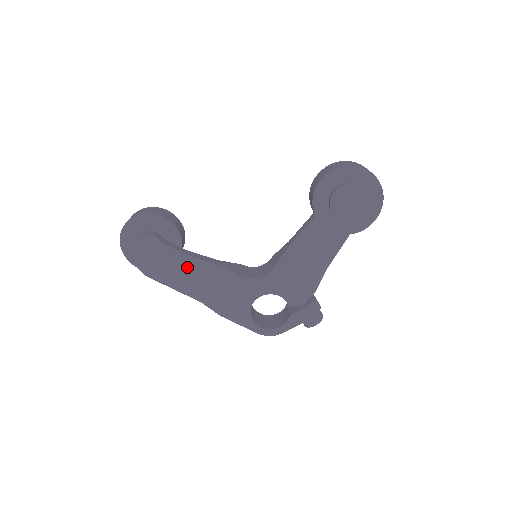
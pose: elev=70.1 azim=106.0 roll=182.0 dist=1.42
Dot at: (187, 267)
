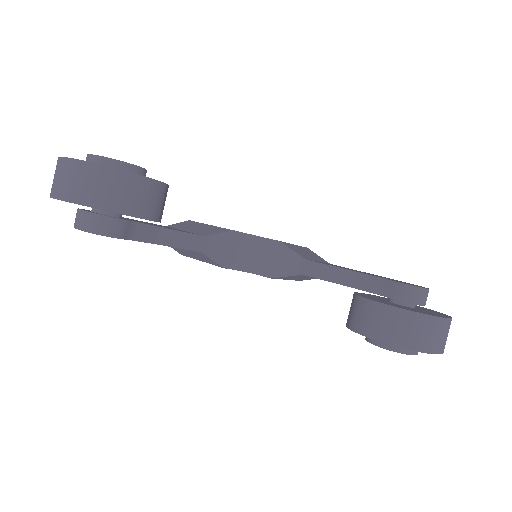
Dot at: occluded
